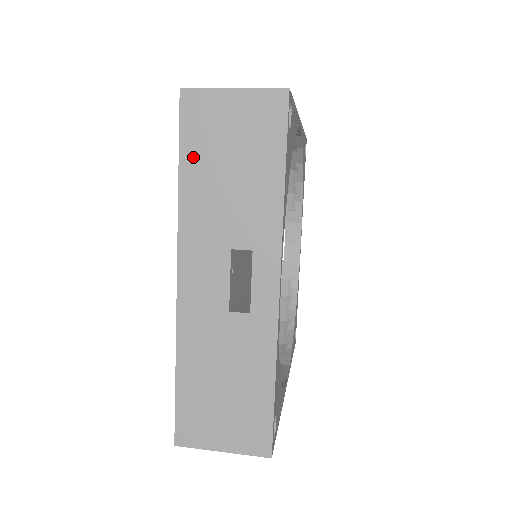
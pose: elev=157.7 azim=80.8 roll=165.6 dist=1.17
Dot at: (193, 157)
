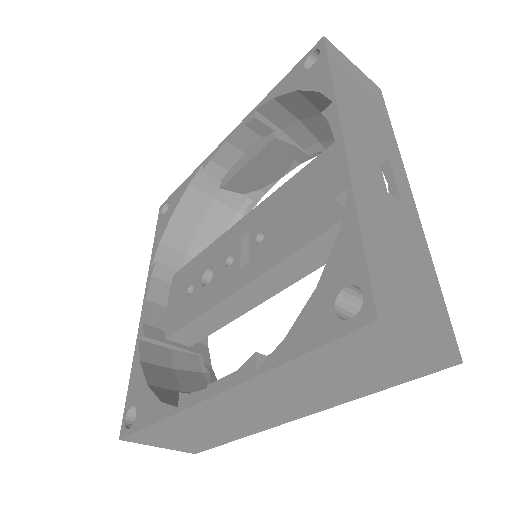
Dot at: (339, 75)
